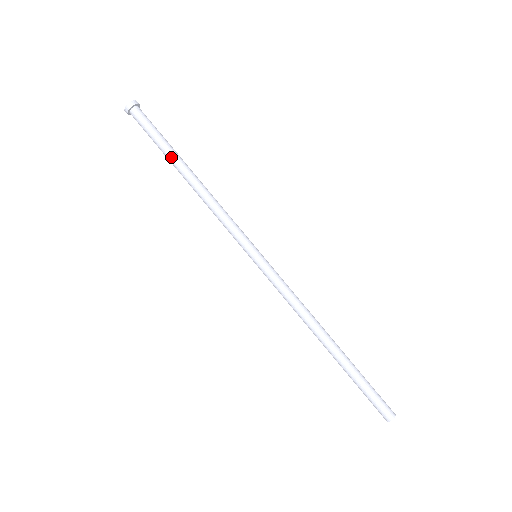
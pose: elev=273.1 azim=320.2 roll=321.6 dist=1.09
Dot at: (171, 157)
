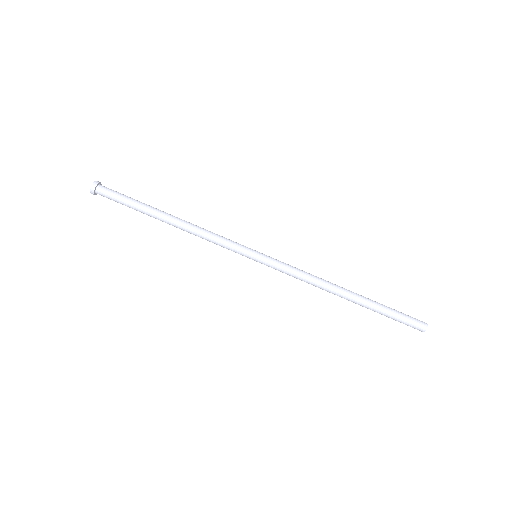
Dot at: (147, 214)
